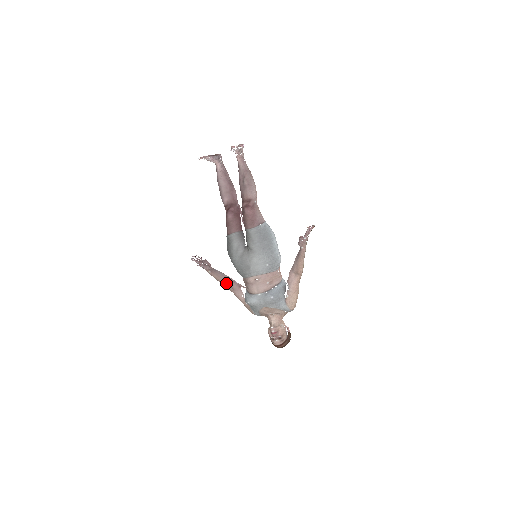
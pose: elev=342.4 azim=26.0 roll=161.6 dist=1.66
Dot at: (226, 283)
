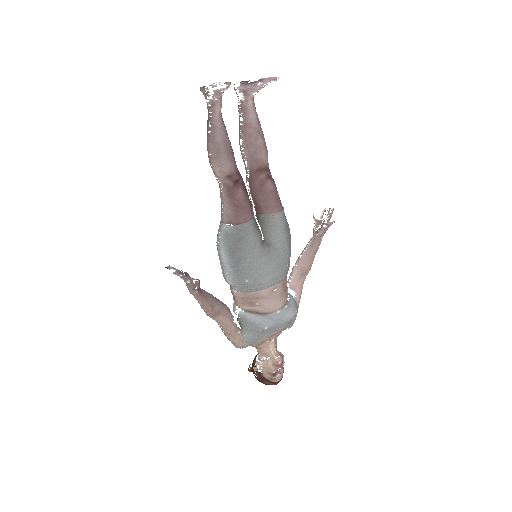
Dot at: (214, 307)
